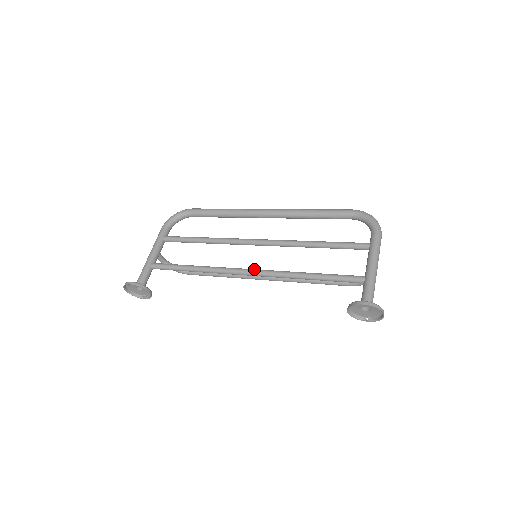
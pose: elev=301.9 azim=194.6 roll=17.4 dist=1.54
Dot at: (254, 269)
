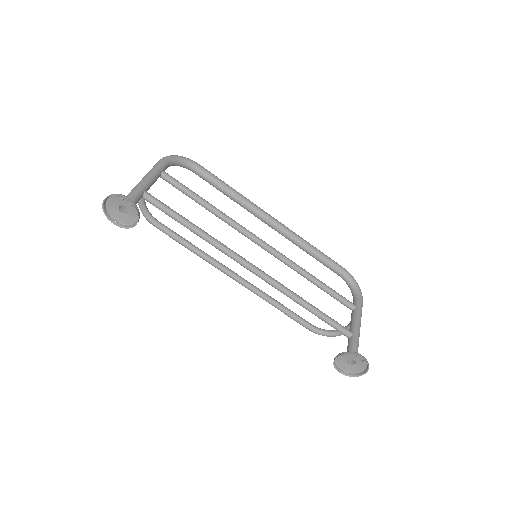
Dot at: occluded
